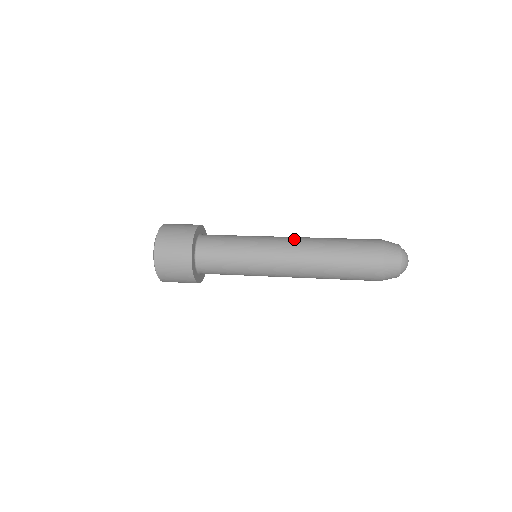
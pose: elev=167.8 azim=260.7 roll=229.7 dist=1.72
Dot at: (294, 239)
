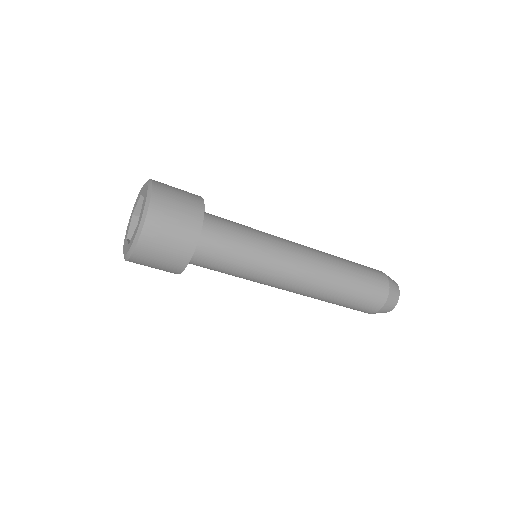
Dot at: occluded
